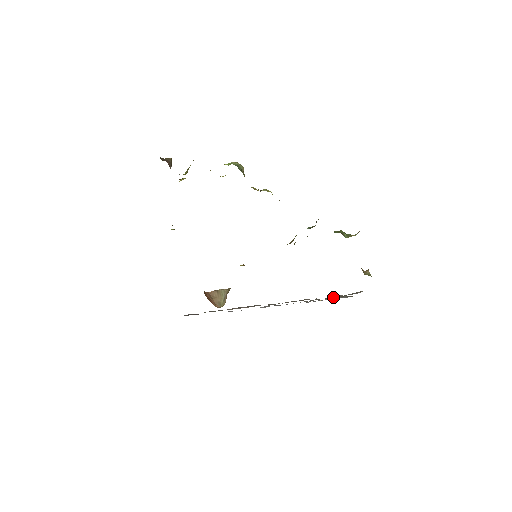
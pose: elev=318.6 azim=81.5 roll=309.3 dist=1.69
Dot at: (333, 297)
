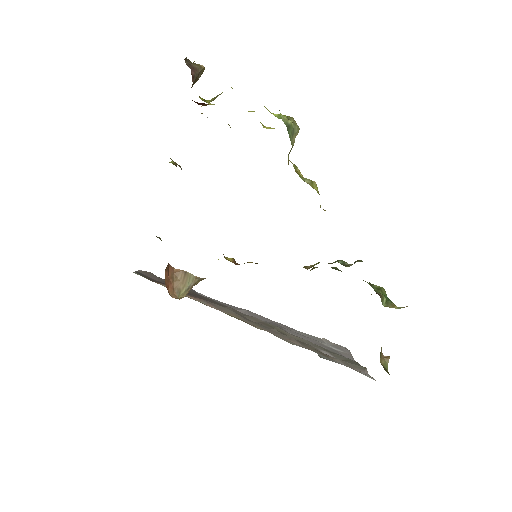
Dot at: (328, 351)
